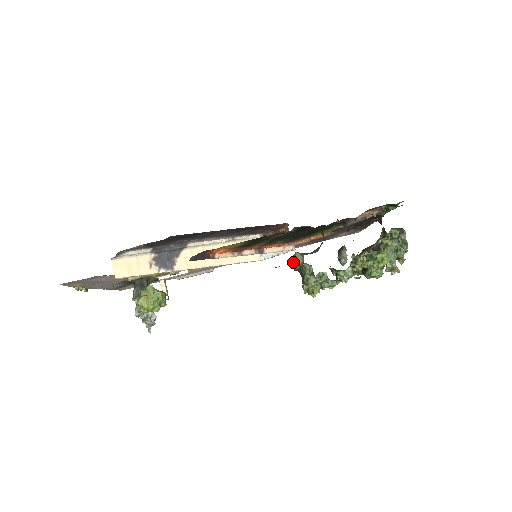
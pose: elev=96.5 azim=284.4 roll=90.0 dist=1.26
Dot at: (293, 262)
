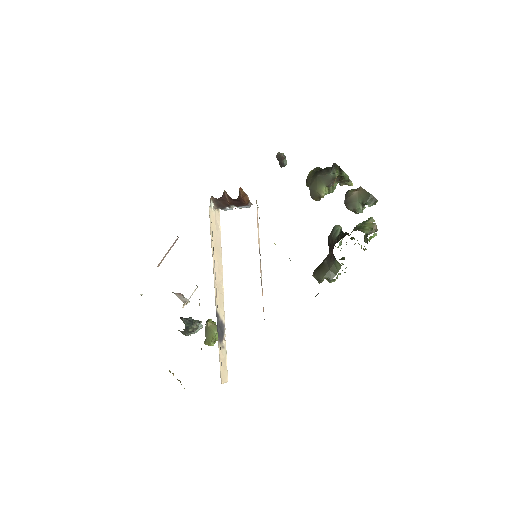
Dot at: occluded
